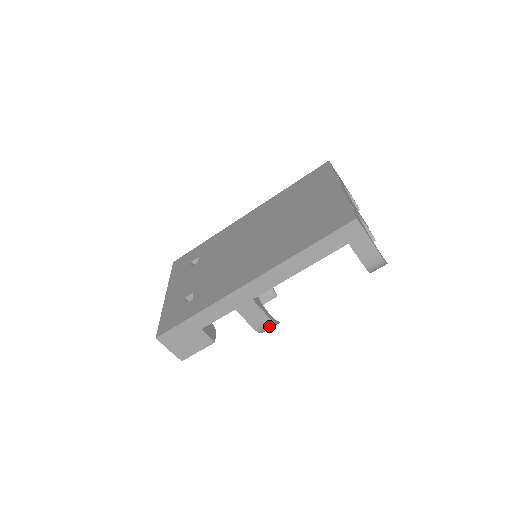
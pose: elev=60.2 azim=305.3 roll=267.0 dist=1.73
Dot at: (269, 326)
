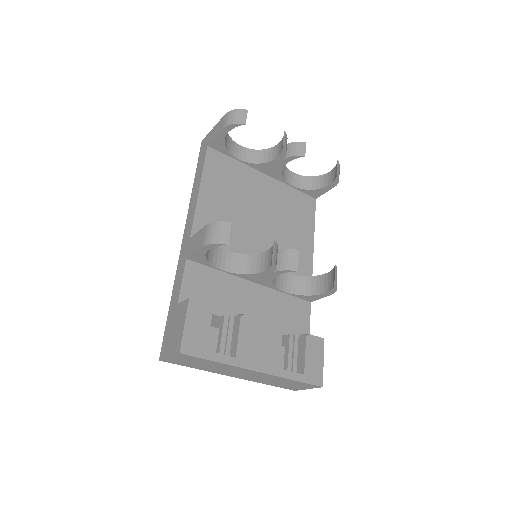
Dot at: (212, 230)
